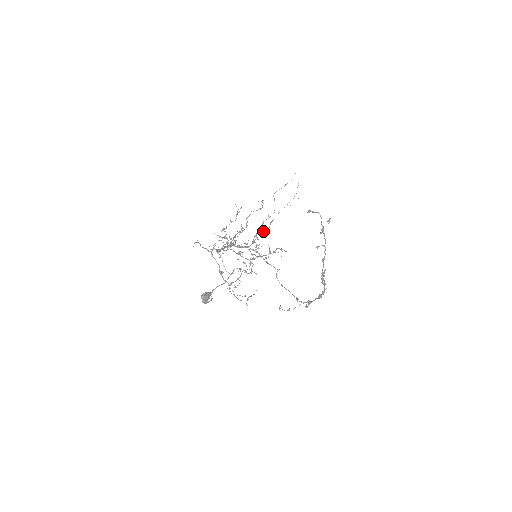
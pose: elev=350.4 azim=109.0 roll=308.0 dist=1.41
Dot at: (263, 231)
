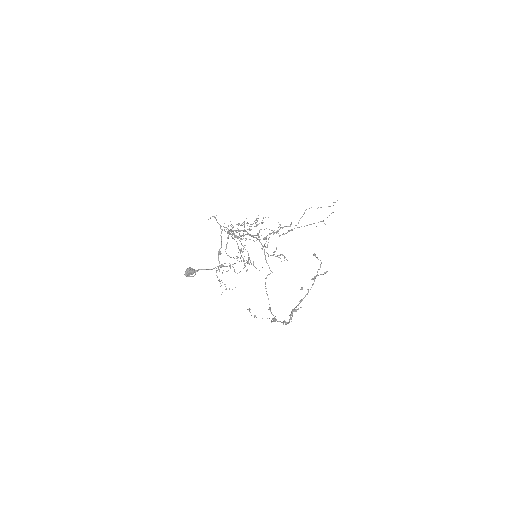
Dot at: occluded
